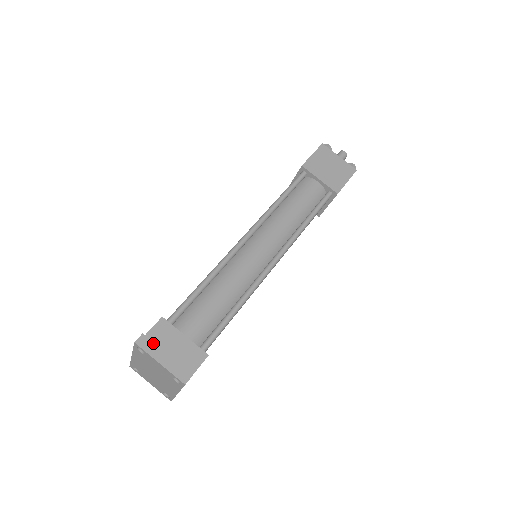
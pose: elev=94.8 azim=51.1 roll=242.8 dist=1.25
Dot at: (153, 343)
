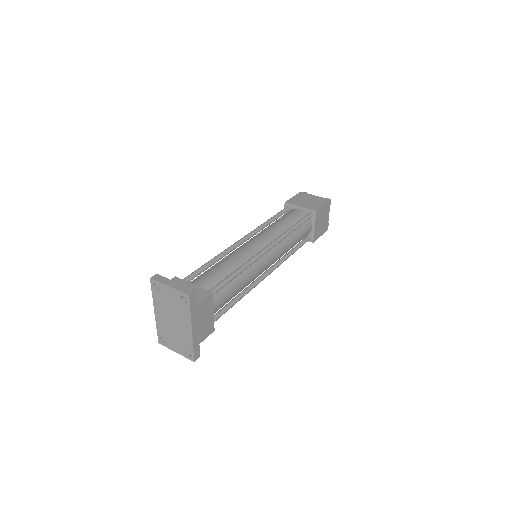
Dot at: (164, 277)
